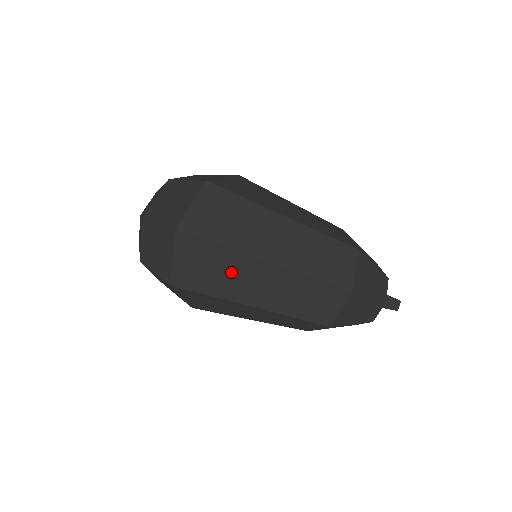
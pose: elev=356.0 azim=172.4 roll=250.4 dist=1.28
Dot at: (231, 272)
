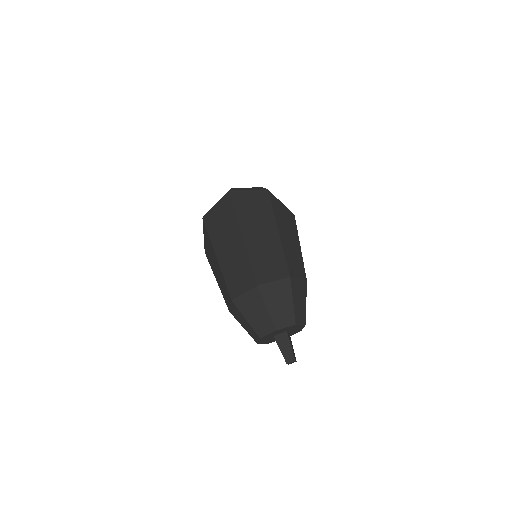
Dot at: (226, 229)
